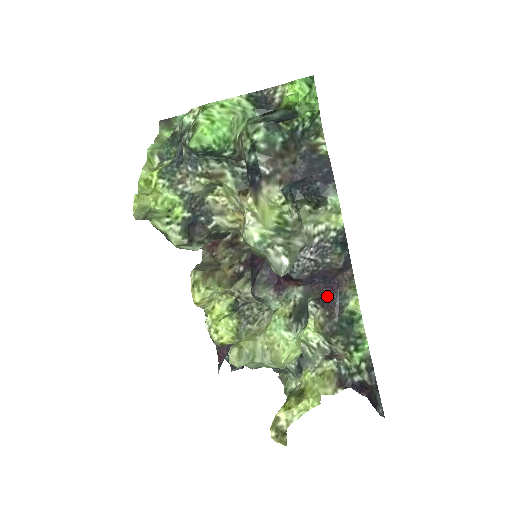
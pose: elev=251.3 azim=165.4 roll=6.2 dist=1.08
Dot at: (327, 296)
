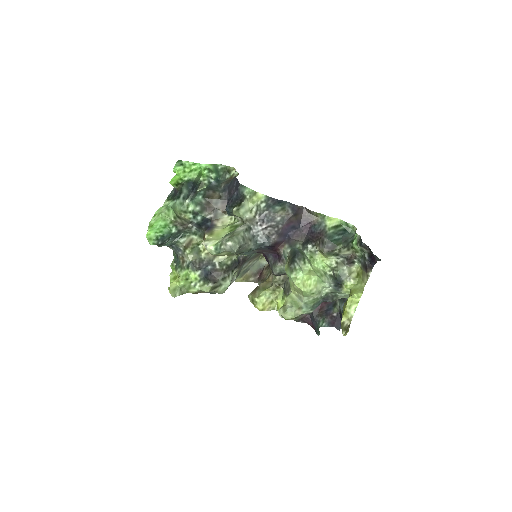
Dot at: (309, 234)
